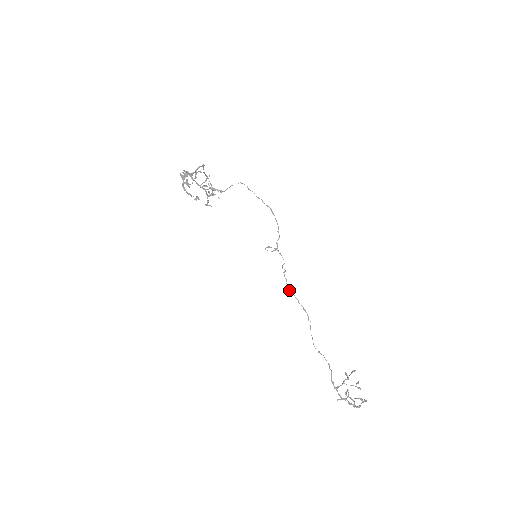
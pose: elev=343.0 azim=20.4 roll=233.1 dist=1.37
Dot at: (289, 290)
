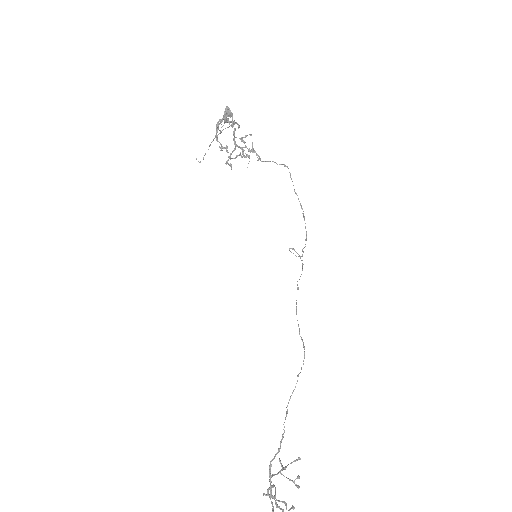
Dot at: (296, 312)
